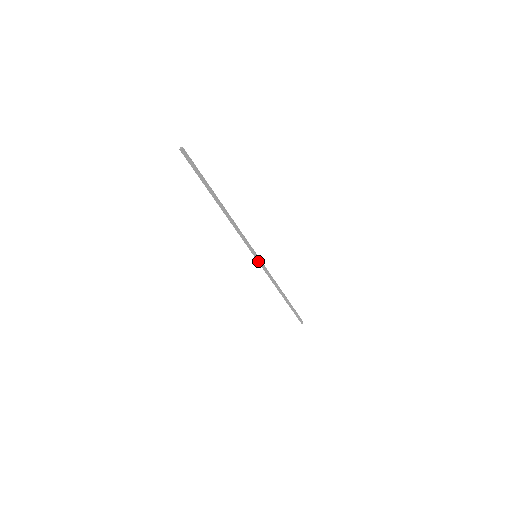
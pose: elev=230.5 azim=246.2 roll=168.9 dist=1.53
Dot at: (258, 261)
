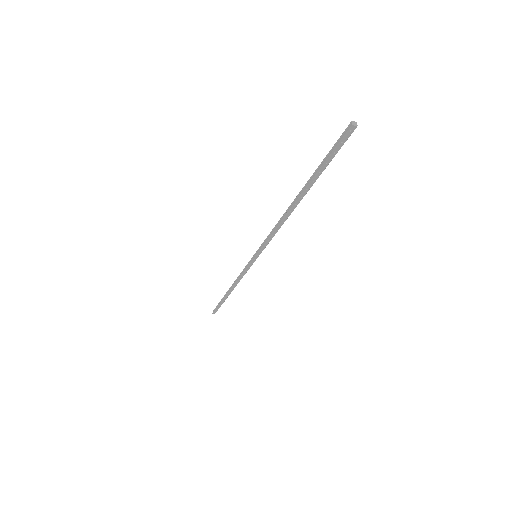
Dot at: (252, 261)
